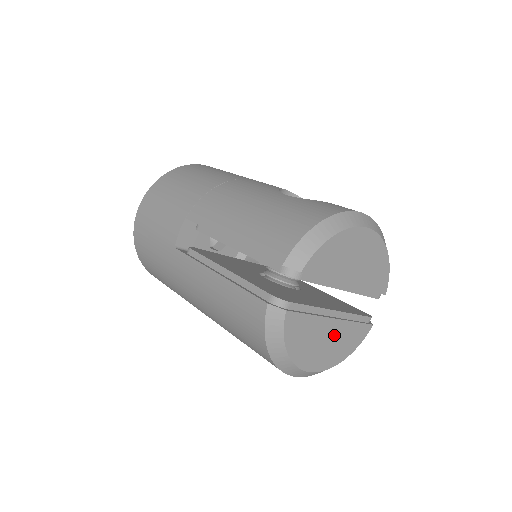
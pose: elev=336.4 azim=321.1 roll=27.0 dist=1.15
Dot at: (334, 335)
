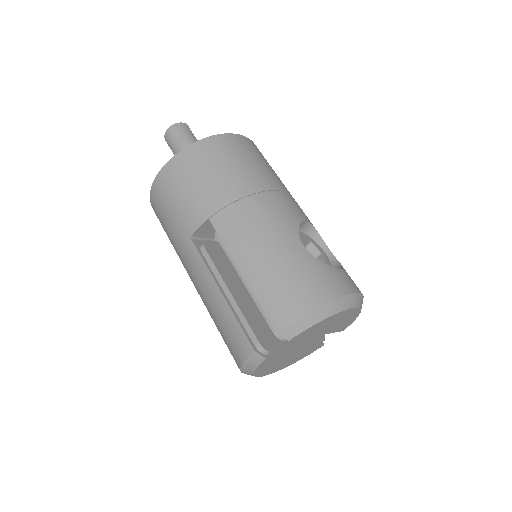
Dot at: (292, 357)
